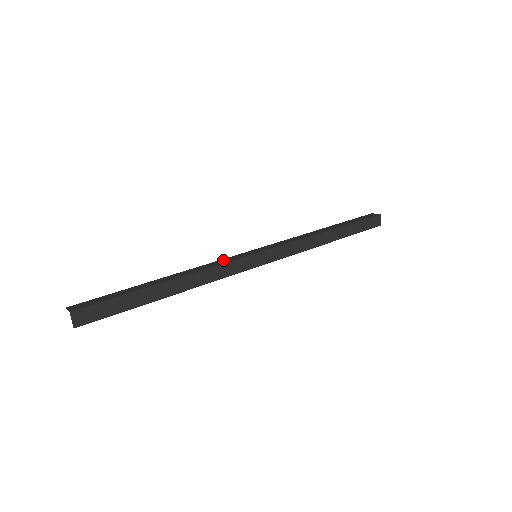
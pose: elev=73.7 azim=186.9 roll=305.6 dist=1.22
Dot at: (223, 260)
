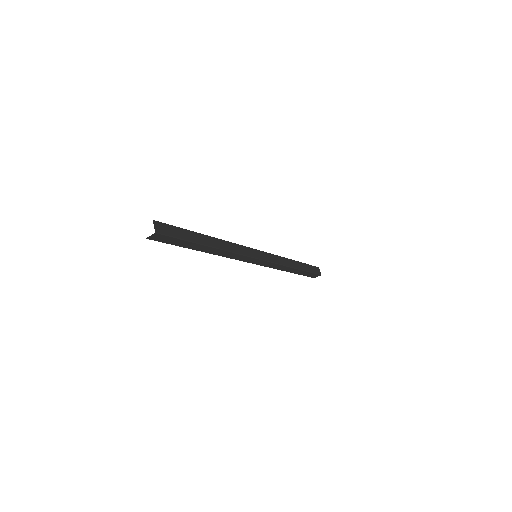
Dot at: (242, 248)
